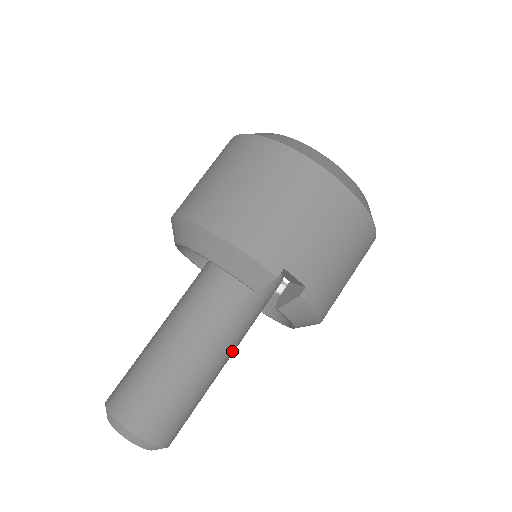
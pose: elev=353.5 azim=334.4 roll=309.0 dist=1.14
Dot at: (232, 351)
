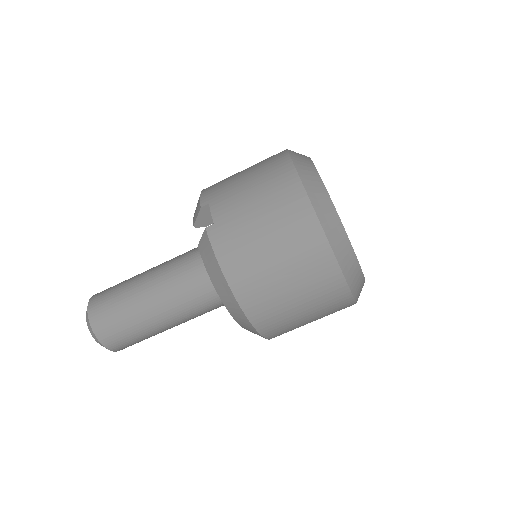
Dot at: (177, 297)
